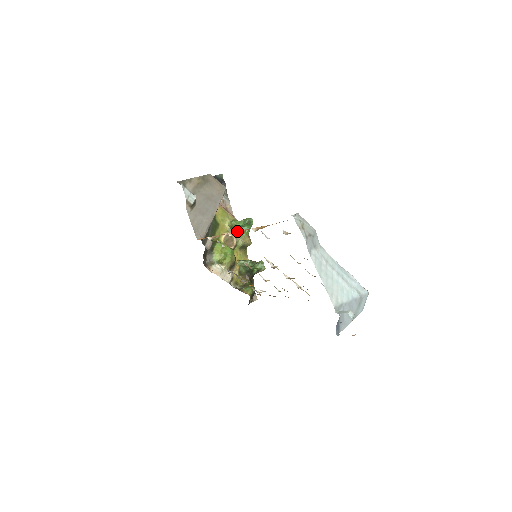
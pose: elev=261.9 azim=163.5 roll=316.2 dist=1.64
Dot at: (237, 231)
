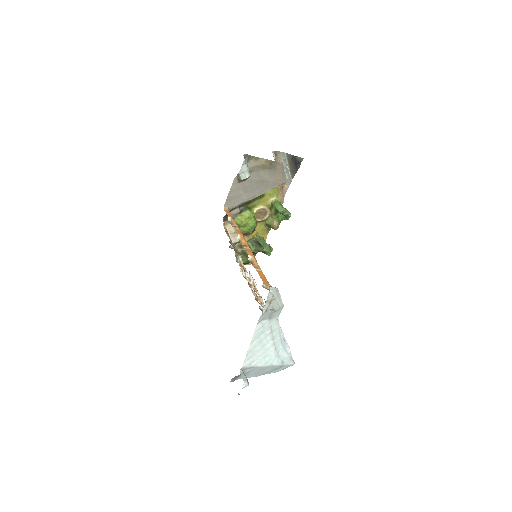
Dot at: (244, 240)
